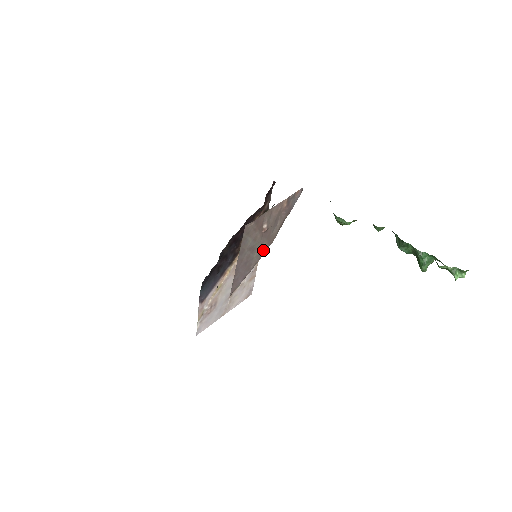
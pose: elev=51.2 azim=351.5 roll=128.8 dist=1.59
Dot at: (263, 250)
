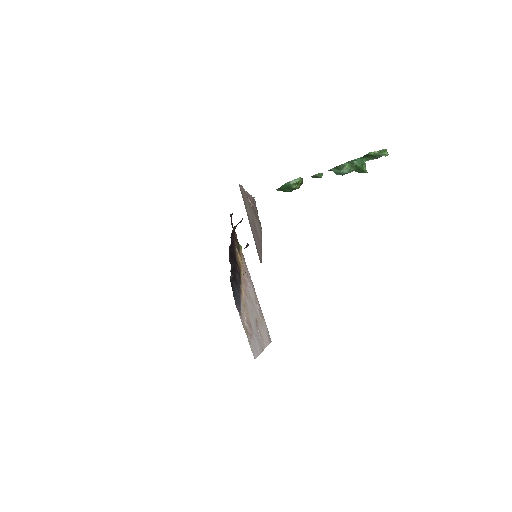
Dot at: (259, 228)
